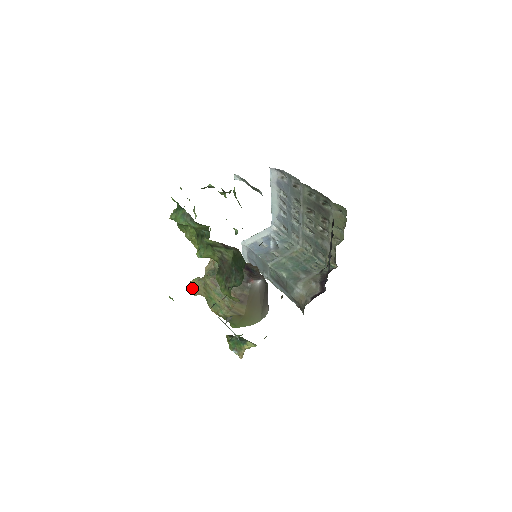
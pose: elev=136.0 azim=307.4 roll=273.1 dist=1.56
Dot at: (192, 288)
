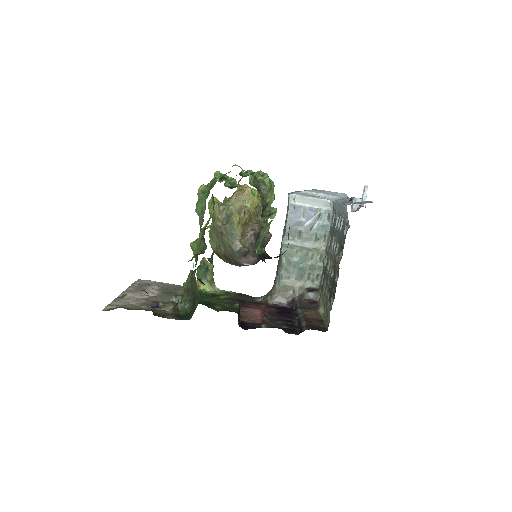
Dot at: occluded
